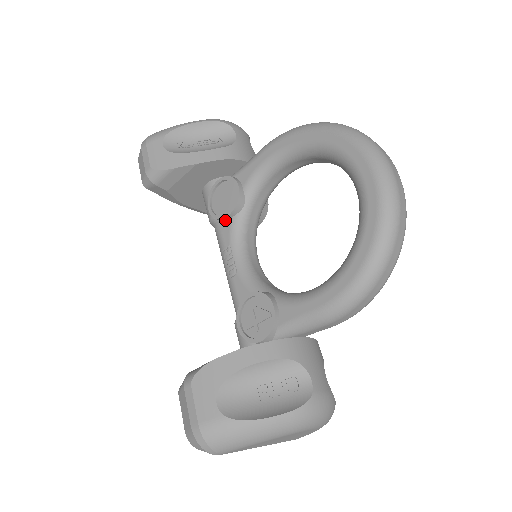
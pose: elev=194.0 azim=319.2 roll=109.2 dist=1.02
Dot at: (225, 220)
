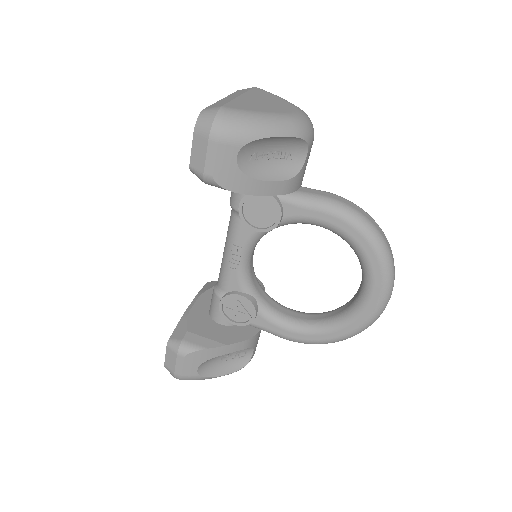
Dot at: (249, 226)
